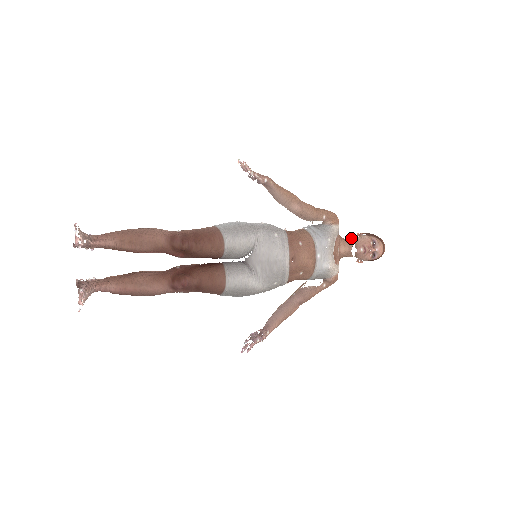
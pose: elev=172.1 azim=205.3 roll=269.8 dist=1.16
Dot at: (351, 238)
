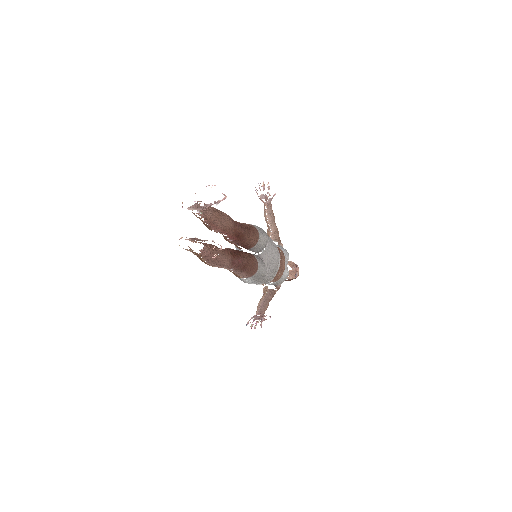
Dot at: occluded
